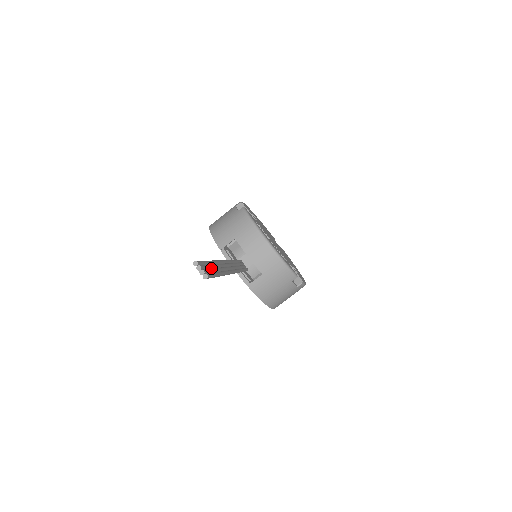
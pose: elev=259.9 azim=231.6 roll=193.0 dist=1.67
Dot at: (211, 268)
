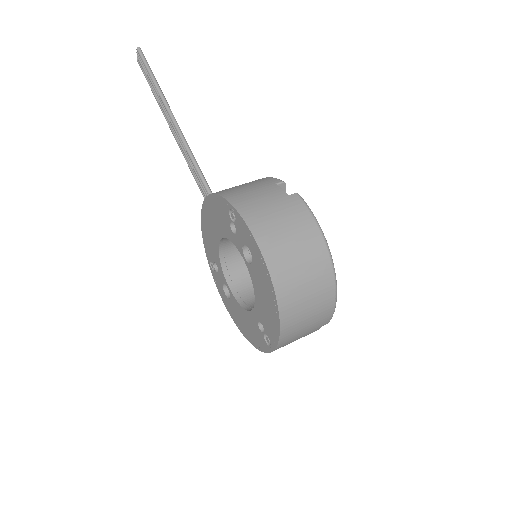
Dot at: (152, 82)
